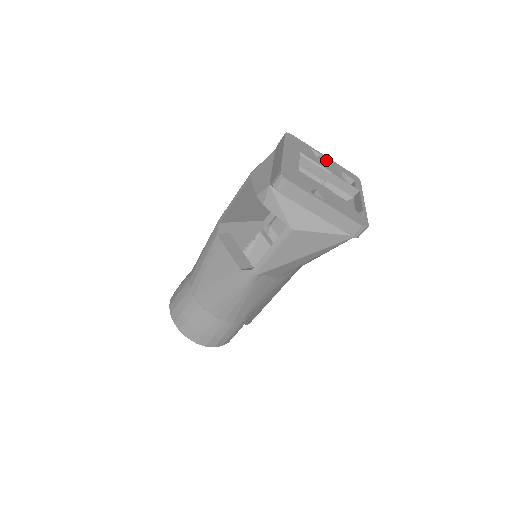
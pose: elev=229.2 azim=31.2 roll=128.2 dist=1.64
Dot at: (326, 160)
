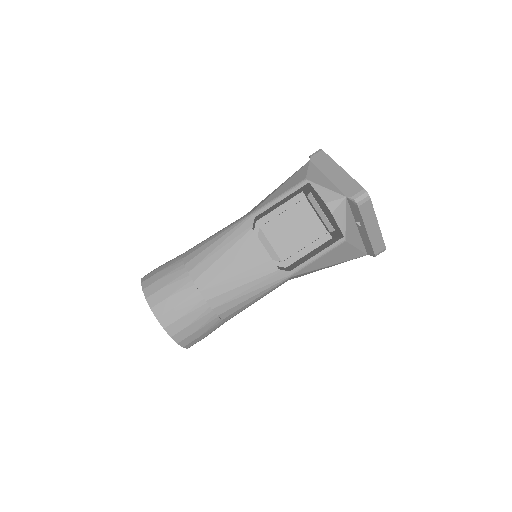
Dot at: occluded
